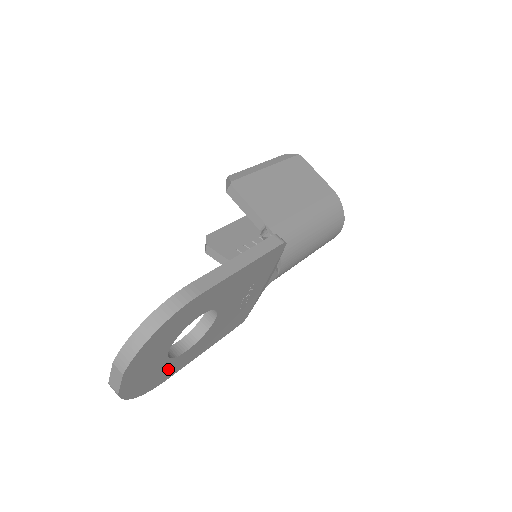
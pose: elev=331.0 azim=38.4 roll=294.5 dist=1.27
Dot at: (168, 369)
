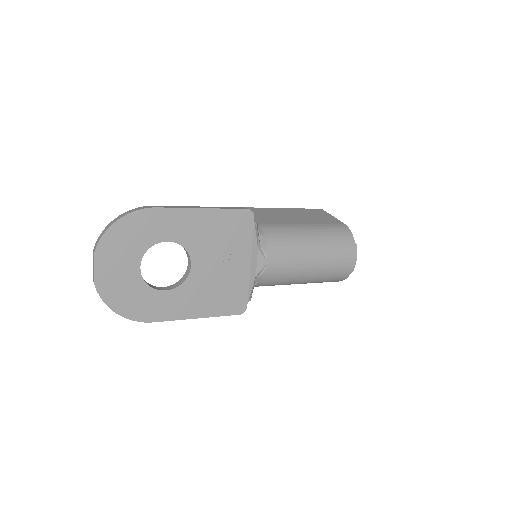
Dot at: (149, 302)
